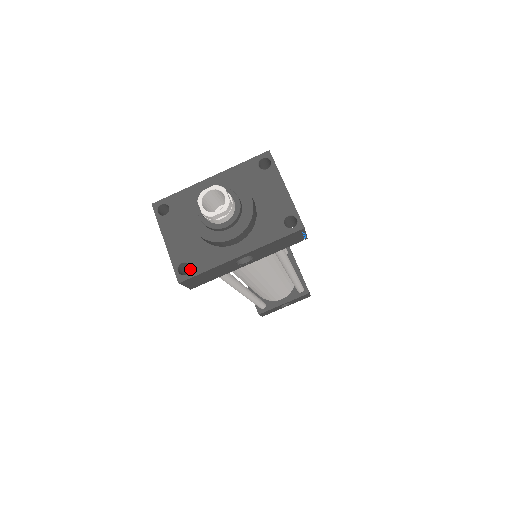
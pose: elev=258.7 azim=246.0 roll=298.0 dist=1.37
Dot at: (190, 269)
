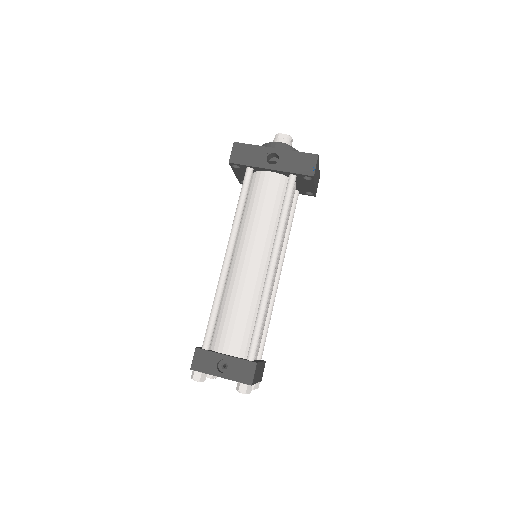
Dot at: occluded
